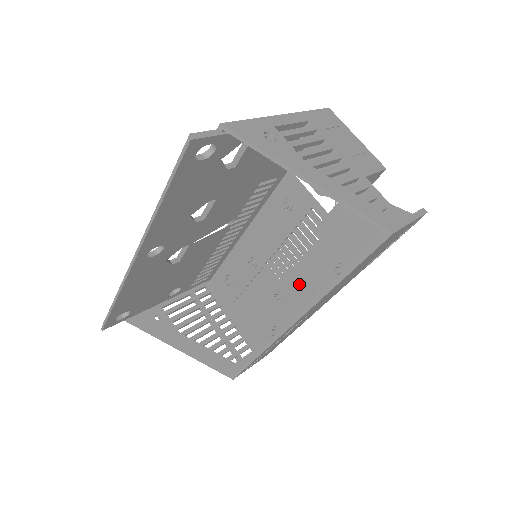
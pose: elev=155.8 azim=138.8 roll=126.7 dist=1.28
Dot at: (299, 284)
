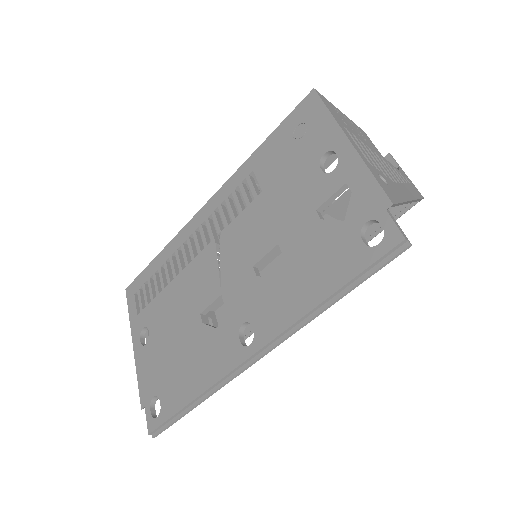
Dot at: occluded
